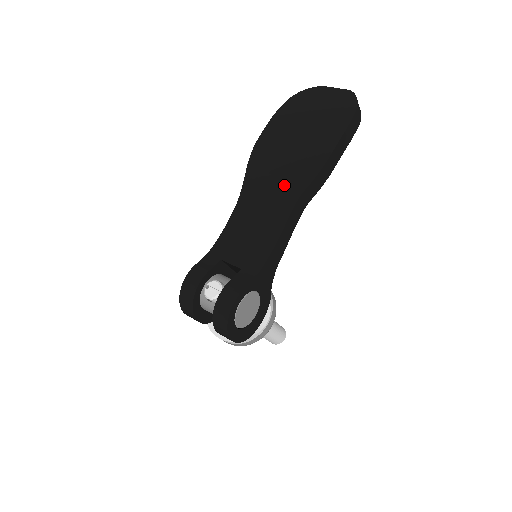
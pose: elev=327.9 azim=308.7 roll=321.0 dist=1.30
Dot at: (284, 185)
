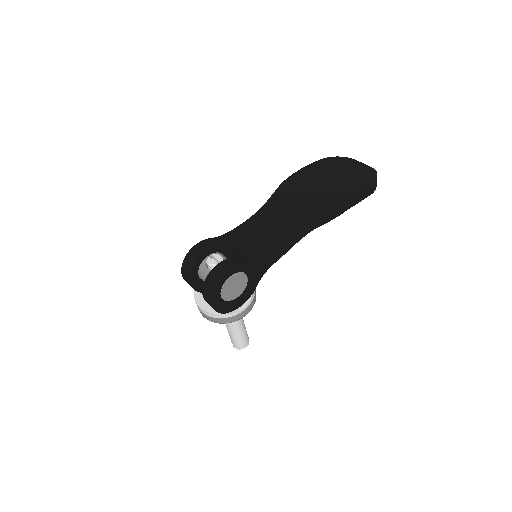
Dot at: (300, 209)
